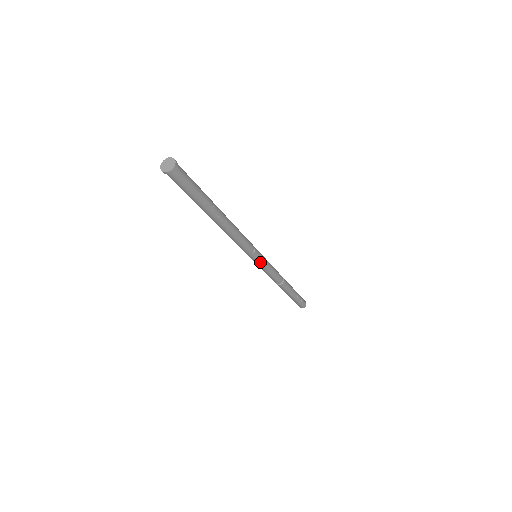
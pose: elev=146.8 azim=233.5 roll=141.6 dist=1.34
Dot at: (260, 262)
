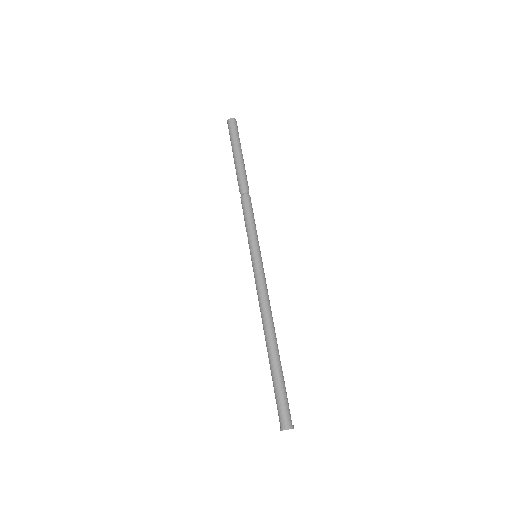
Dot at: occluded
